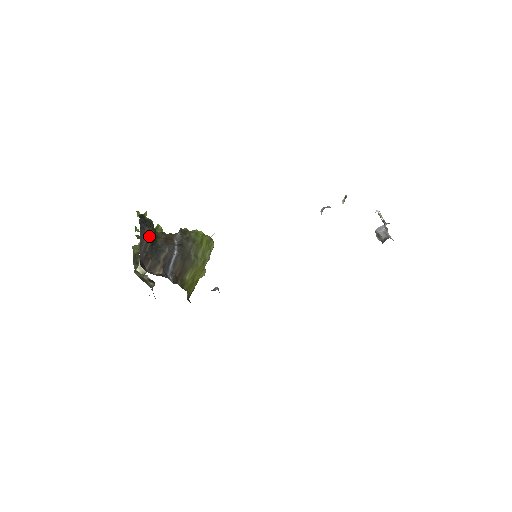
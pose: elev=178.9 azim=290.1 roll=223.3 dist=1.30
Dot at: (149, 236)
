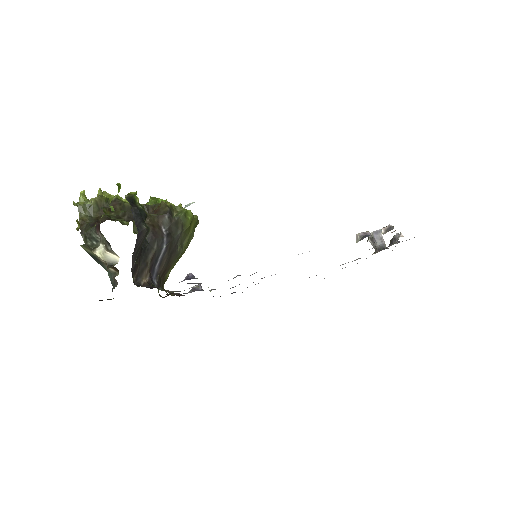
Dot at: (144, 236)
